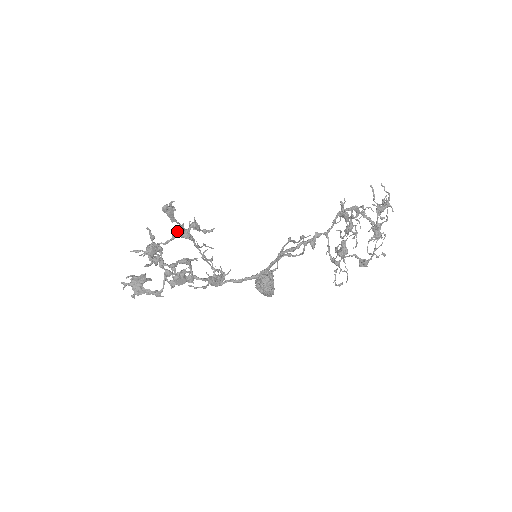
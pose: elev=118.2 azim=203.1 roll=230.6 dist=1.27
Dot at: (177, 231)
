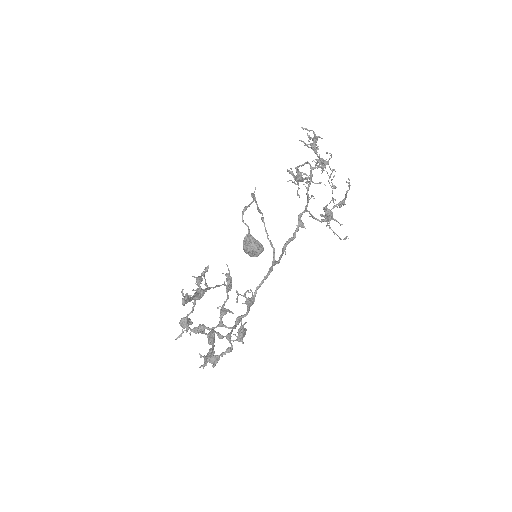
Dot at: (196, 299)
